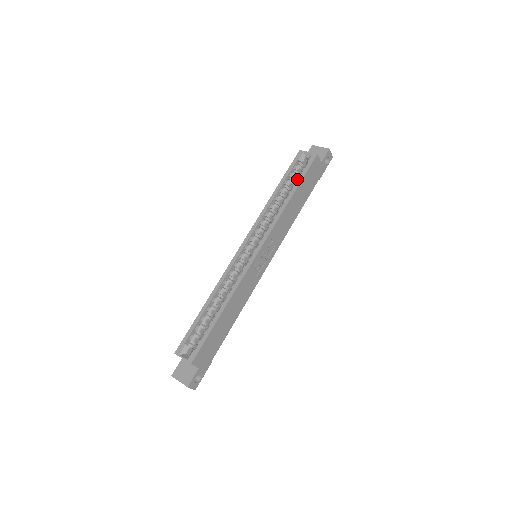
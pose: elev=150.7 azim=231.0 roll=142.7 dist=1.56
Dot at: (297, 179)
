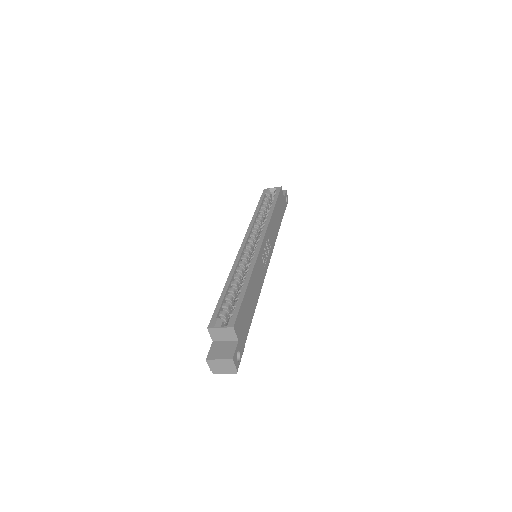
Dot at: (271, 203)
